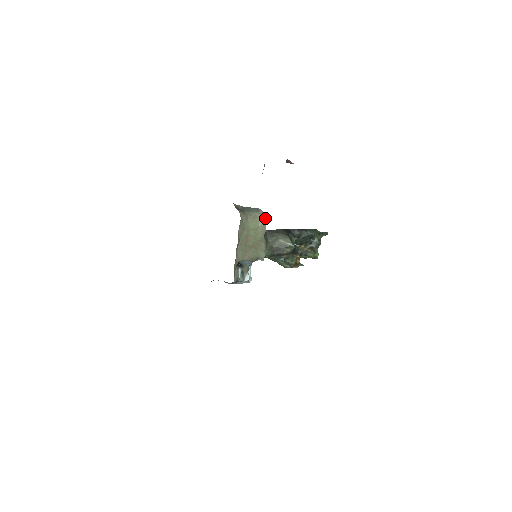
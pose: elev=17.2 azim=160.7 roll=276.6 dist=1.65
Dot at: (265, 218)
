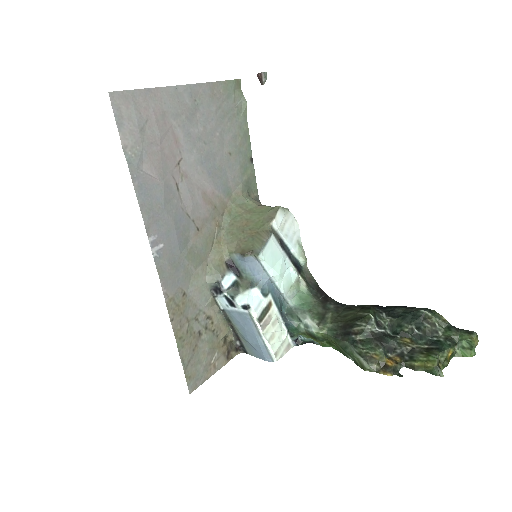
Dot at: (280, 206)
